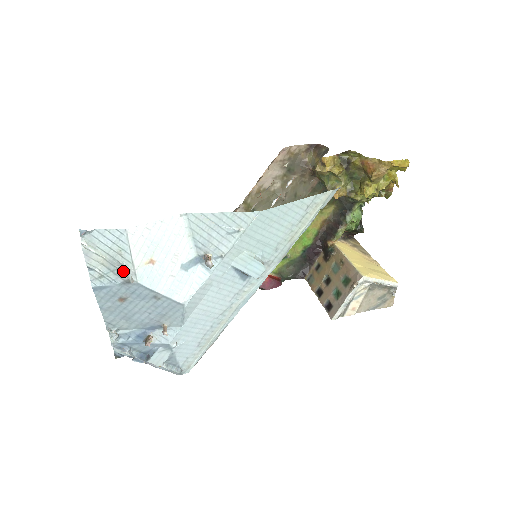
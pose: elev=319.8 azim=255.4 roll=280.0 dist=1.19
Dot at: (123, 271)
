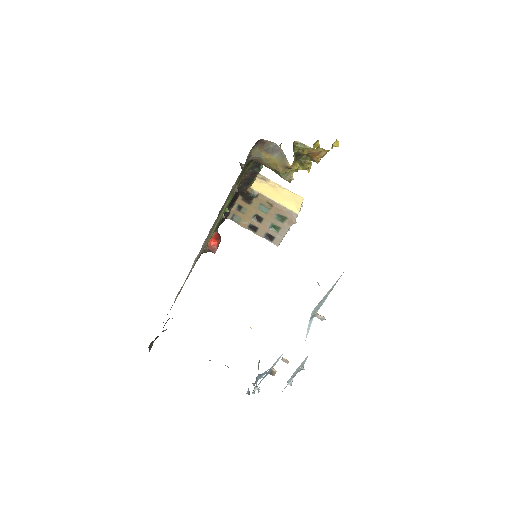
Dot at: (299, 370)
